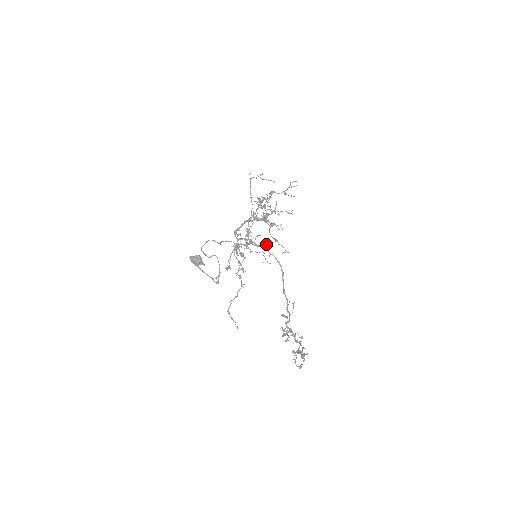
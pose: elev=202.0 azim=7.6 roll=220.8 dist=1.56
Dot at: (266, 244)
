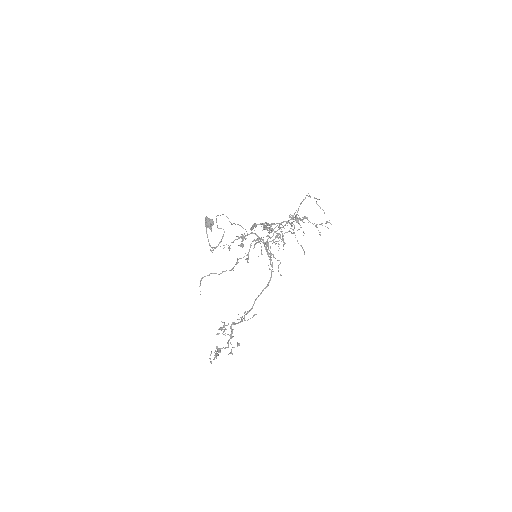
Dot at: occluded
